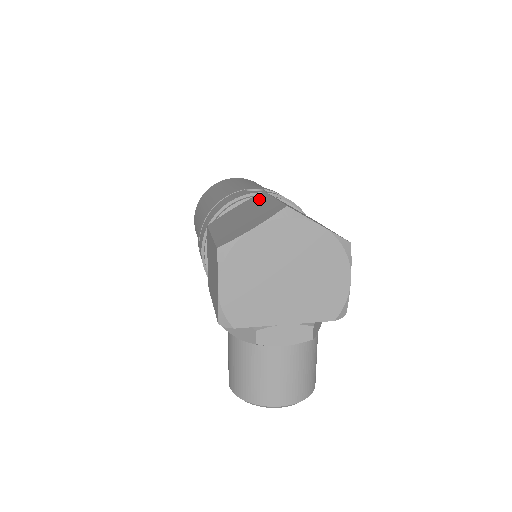
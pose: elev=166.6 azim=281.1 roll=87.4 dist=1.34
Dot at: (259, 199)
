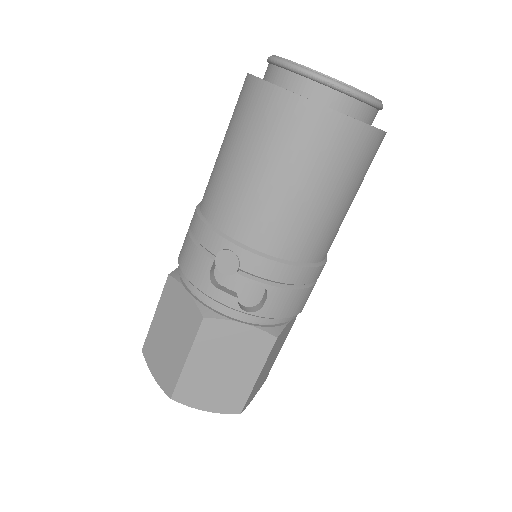
Dot at: (189, 330)
